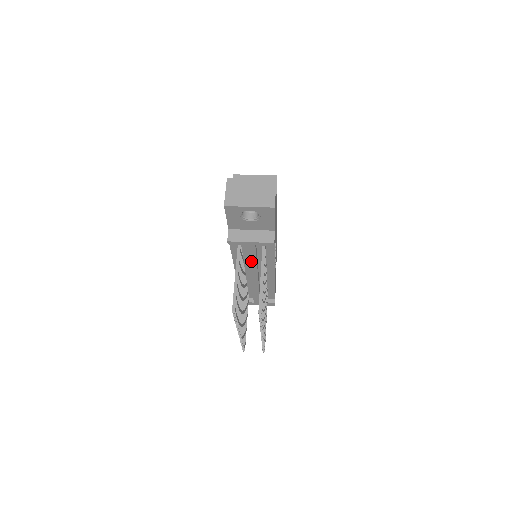
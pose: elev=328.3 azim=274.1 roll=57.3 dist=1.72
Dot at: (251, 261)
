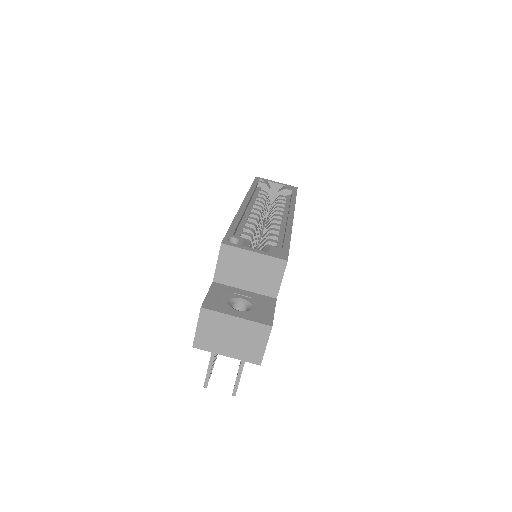
Dot at: occluded
